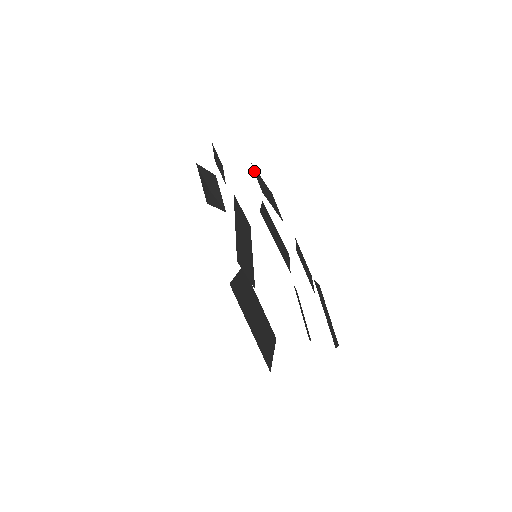
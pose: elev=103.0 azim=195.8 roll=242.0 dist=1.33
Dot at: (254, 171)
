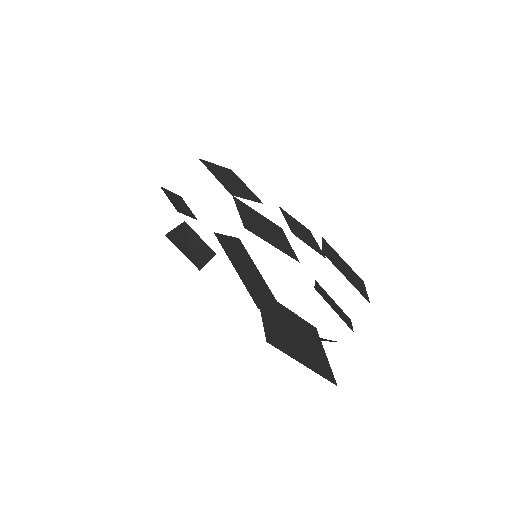
Dot at: (208, 169)
